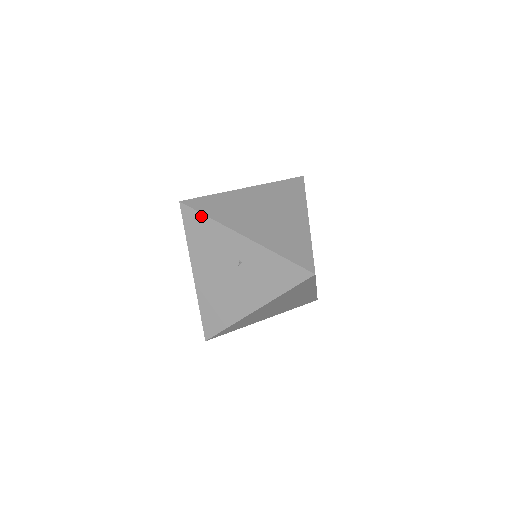
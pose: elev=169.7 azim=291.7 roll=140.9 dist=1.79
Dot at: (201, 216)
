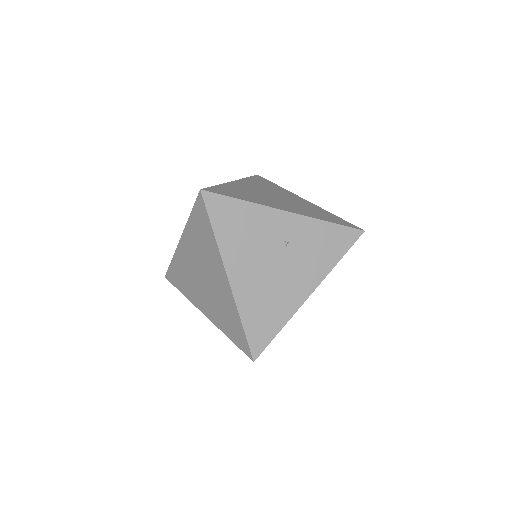
Dot at: (232, 201)
